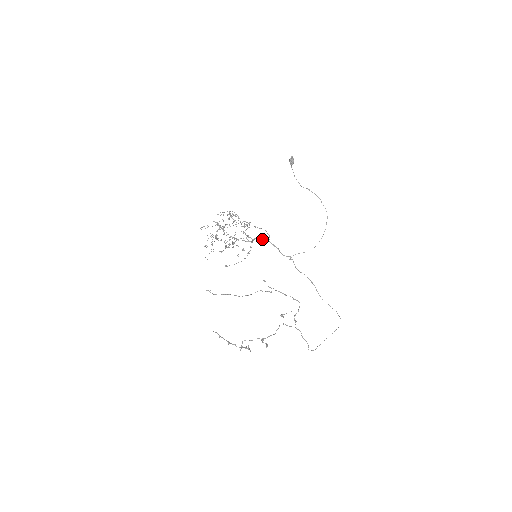
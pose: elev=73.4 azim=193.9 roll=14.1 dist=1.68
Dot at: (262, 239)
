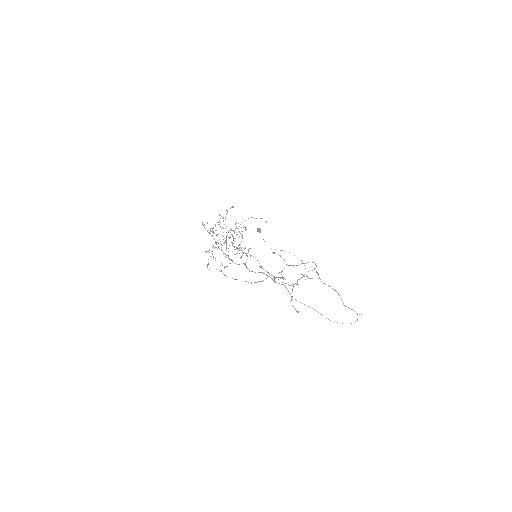
Dot at: occluded
